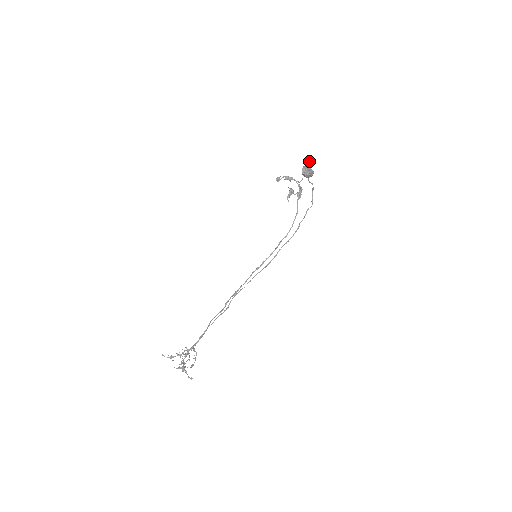
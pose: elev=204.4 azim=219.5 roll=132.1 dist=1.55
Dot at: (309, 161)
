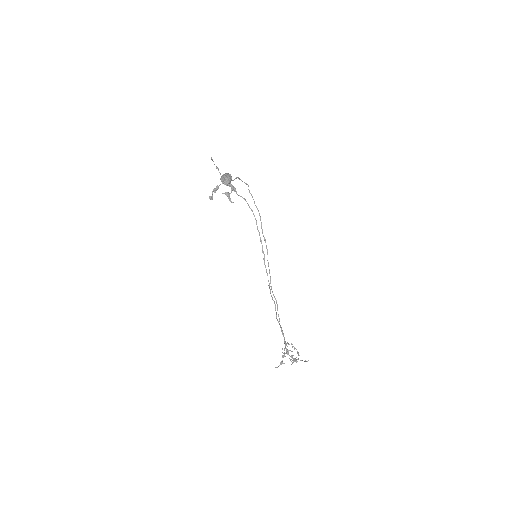
Dot at: occluded
